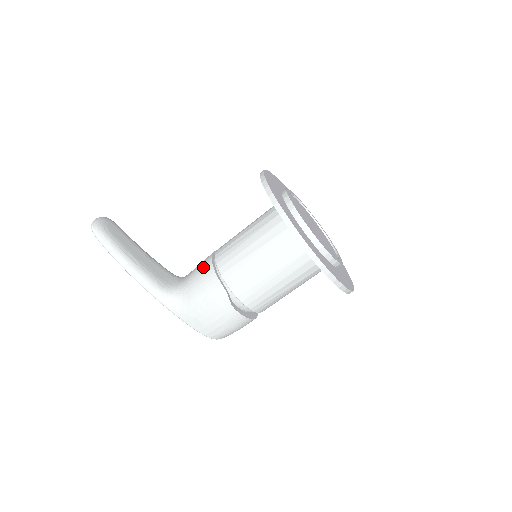
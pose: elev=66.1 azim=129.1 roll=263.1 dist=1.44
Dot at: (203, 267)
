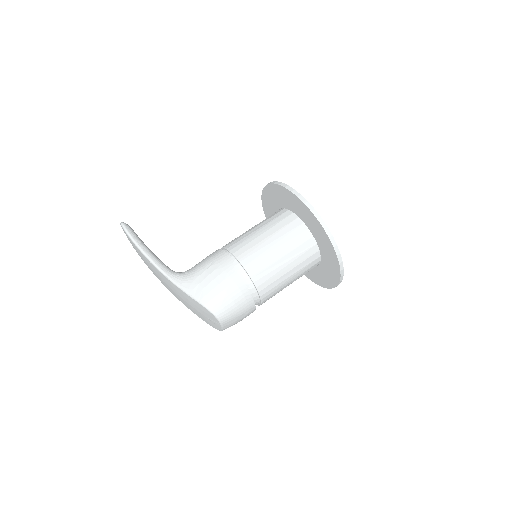
Dot at: (210, 254)
